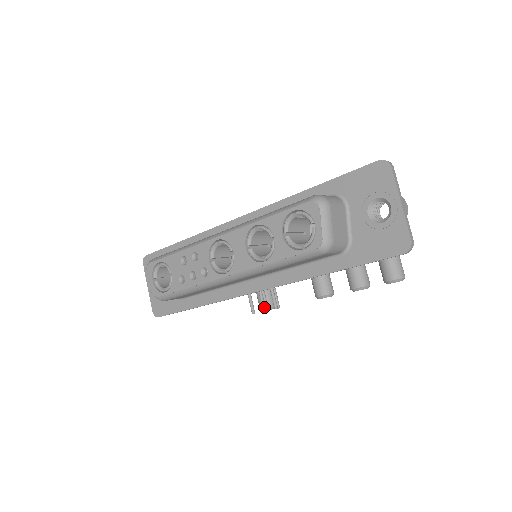
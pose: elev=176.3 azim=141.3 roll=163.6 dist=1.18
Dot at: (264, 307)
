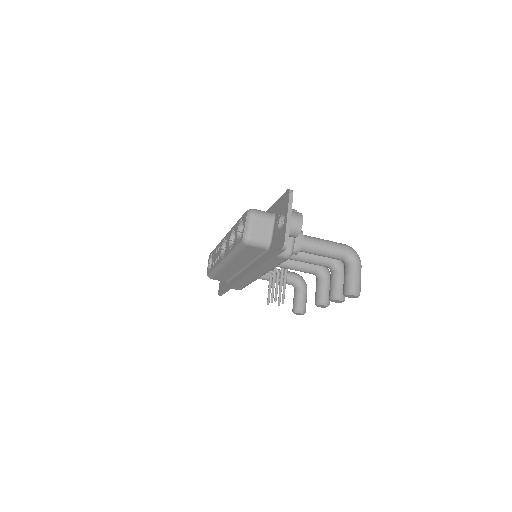
Dot at: (272, 300)
